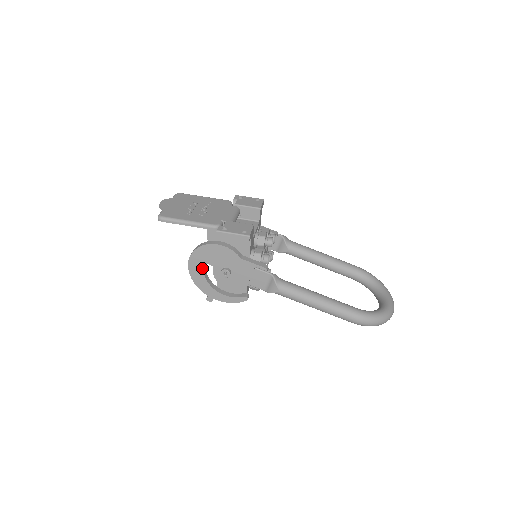
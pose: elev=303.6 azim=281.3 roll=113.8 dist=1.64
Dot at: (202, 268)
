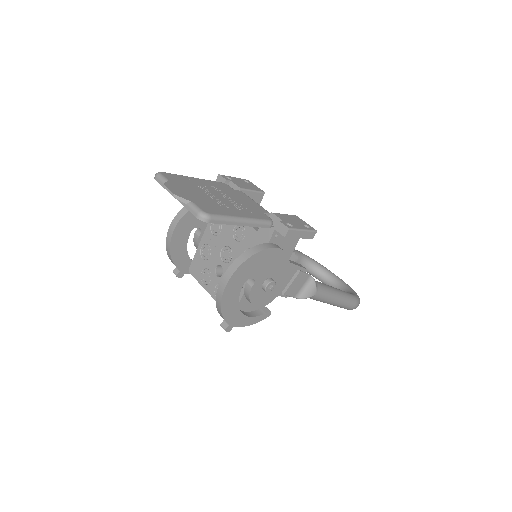
Dot at: (241, 286)
